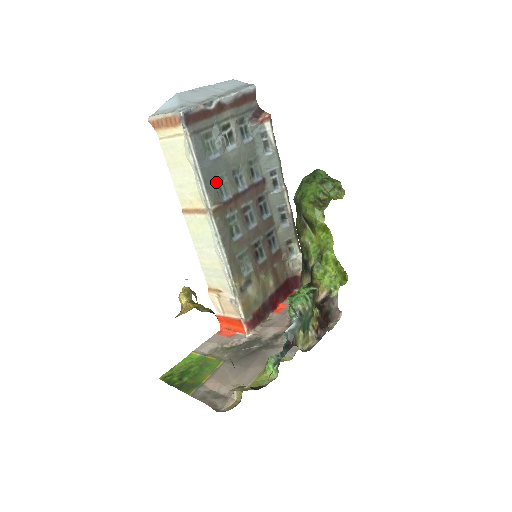
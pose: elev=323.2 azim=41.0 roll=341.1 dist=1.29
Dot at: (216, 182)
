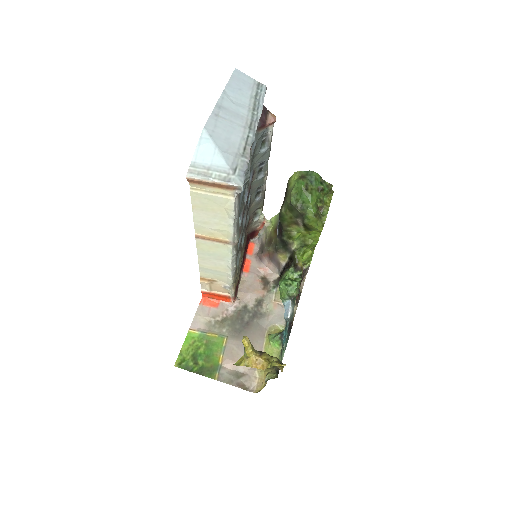
Dot at: occluded
